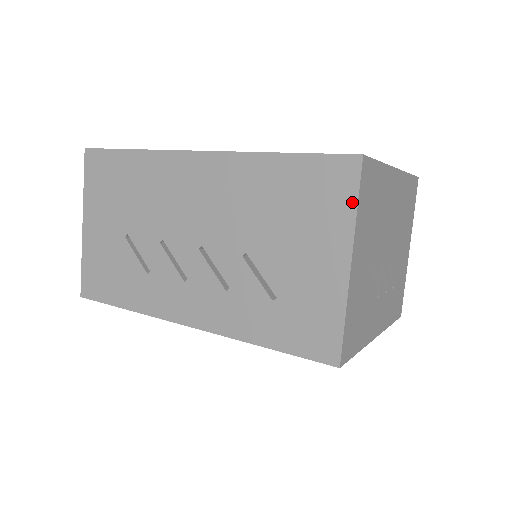
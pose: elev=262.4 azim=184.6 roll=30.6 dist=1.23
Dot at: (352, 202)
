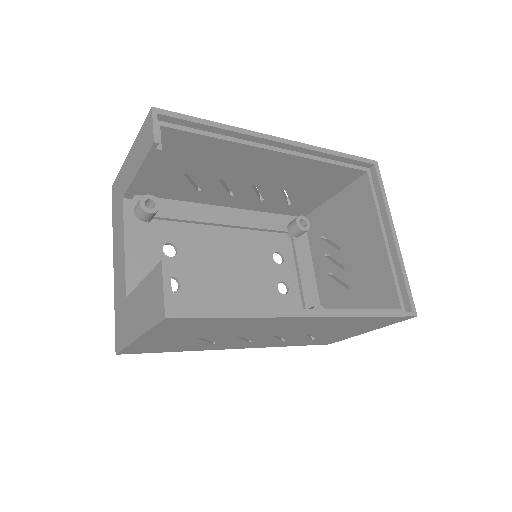
Dot at: occluded
